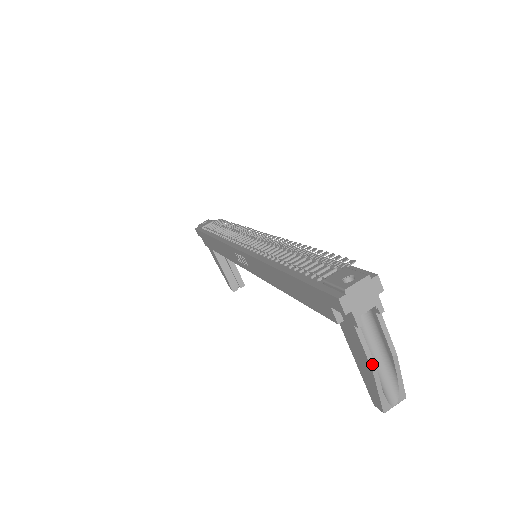
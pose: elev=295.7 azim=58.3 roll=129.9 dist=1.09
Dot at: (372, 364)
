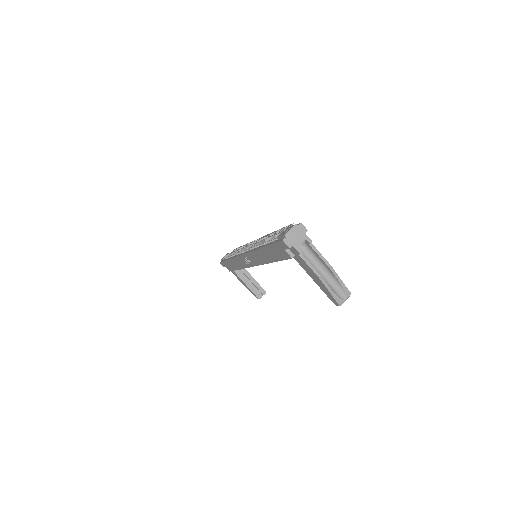
Dot at: (317, 274)
